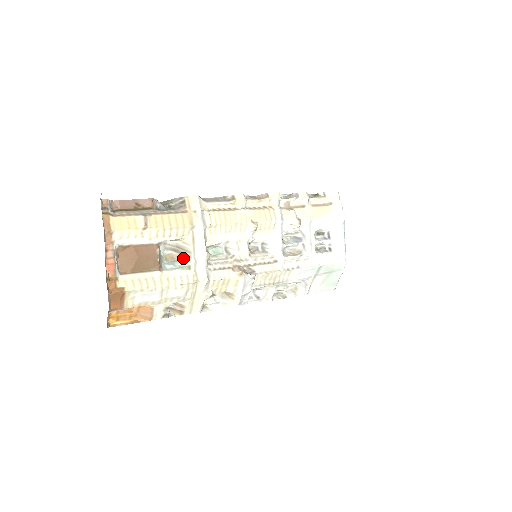
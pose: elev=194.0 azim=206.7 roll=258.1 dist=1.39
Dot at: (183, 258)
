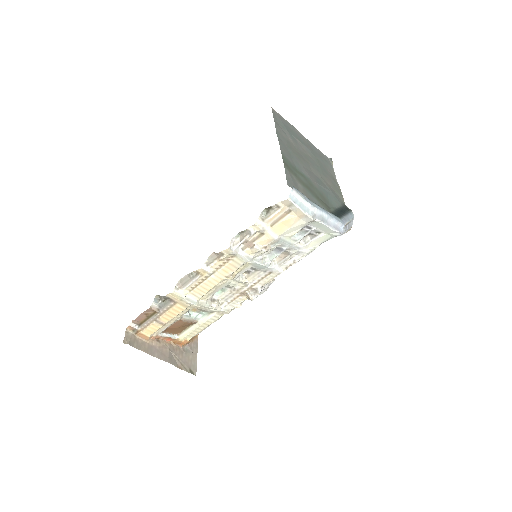
Dot at: (203, 310)
